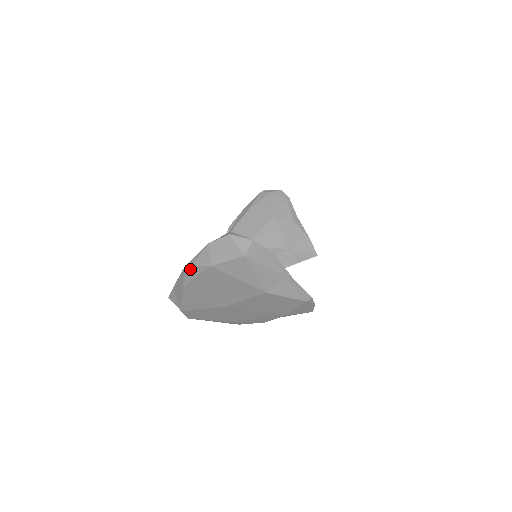
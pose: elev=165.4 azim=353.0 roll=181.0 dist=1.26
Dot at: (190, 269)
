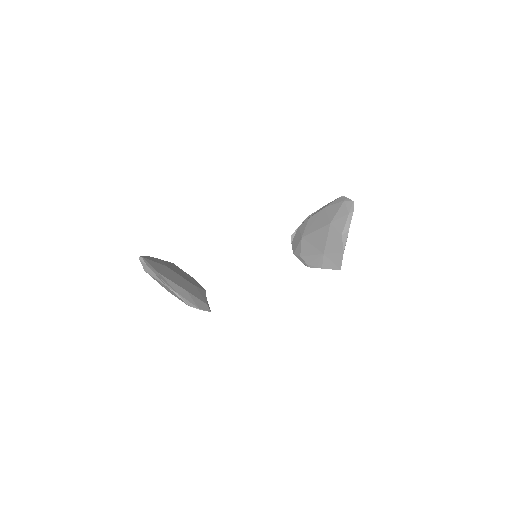
Dot at: occluded
